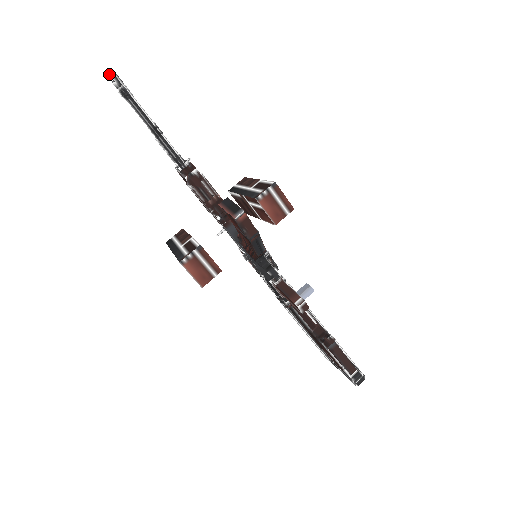
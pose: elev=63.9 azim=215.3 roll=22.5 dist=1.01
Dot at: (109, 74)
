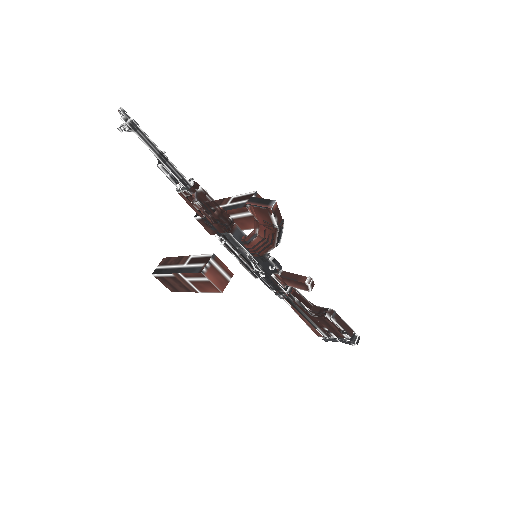
Dot at: (119, 109)
